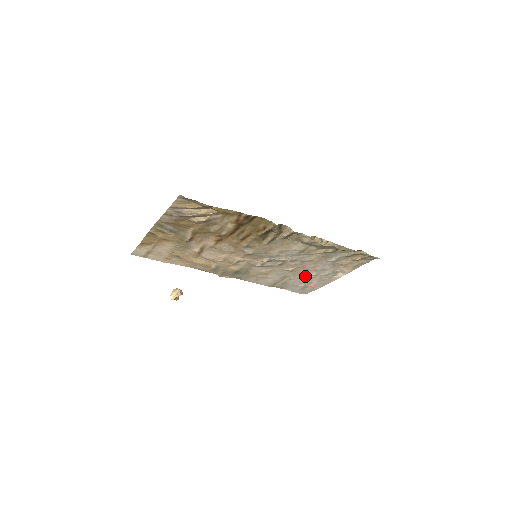
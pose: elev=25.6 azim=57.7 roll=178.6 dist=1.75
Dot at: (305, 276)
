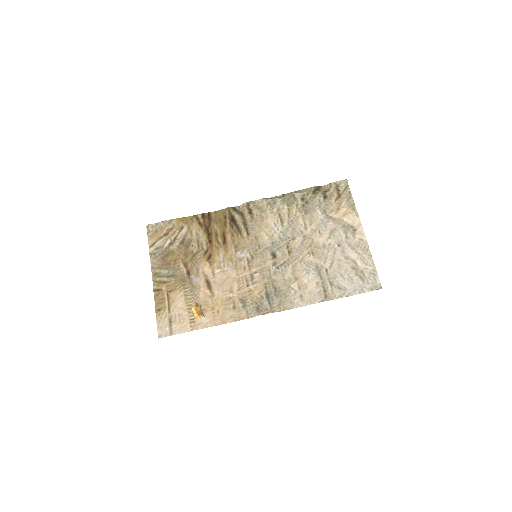
Dot at: (334, 255)
